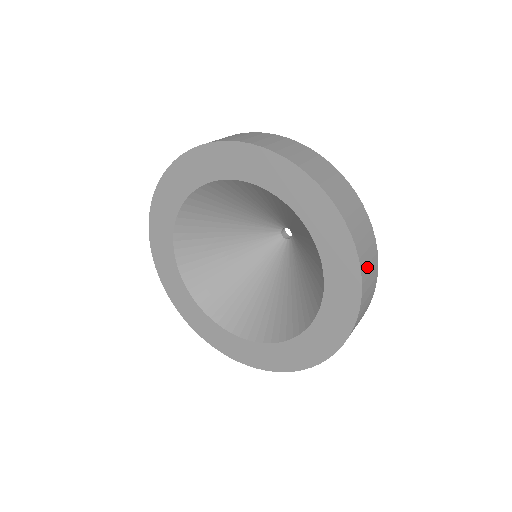
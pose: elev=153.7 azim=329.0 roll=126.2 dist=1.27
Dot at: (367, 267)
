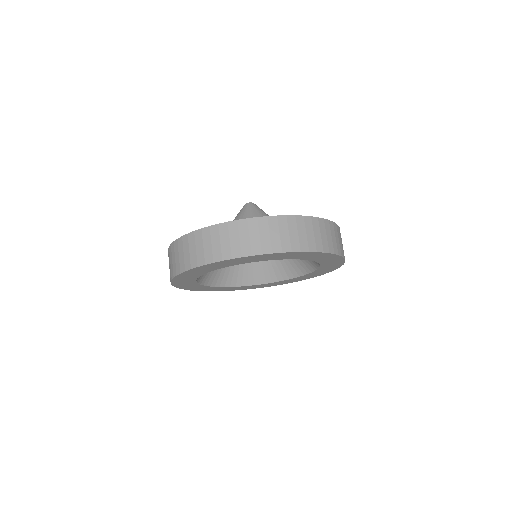
Dot at: occluded
